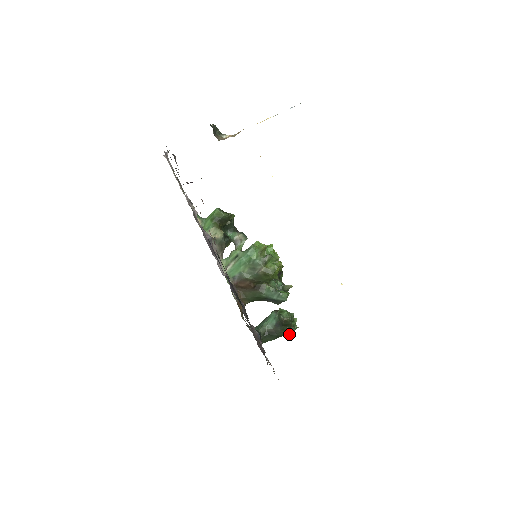
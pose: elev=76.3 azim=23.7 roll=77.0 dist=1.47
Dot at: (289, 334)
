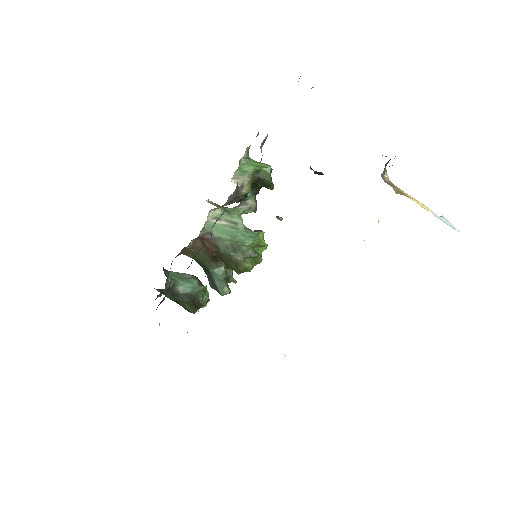
Dot at: (187, 310)
